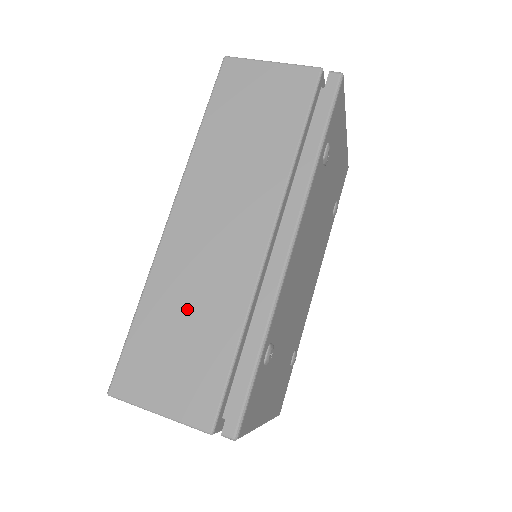
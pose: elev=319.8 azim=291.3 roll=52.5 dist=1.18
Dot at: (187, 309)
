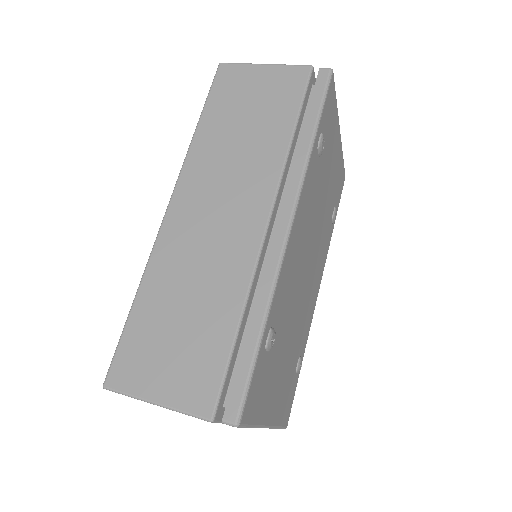
Dot at: (185, 295)
